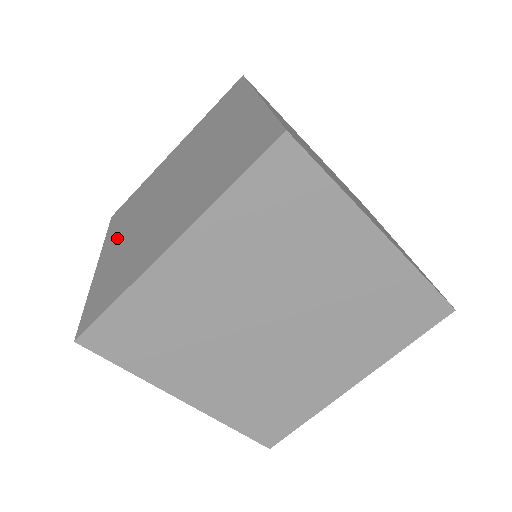
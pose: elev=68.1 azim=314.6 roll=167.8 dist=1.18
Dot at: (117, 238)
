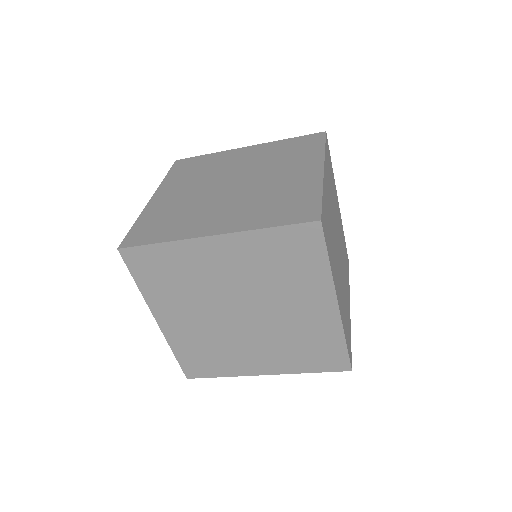
Dot at: (173, 311)
